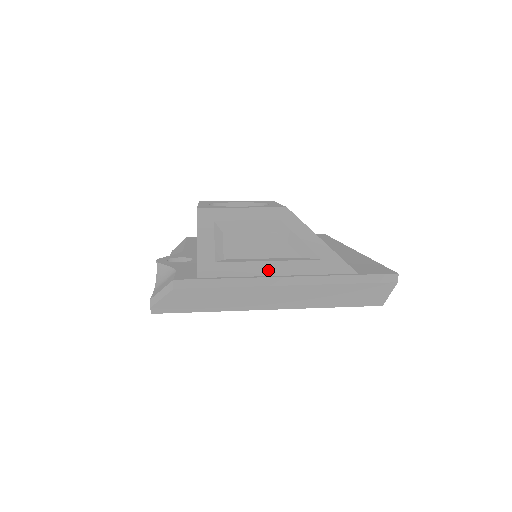
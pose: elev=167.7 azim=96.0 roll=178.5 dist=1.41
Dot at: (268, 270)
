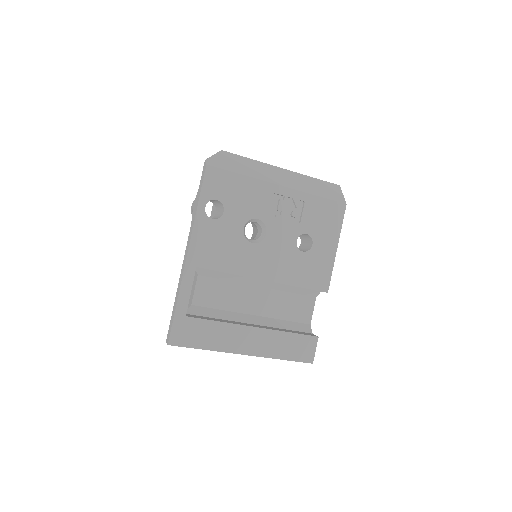
Dot at: occluded
